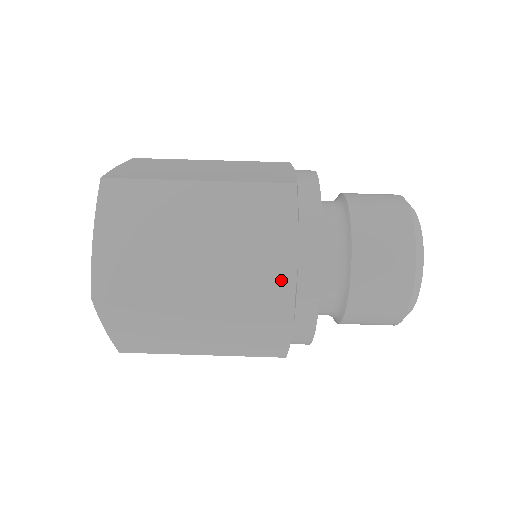
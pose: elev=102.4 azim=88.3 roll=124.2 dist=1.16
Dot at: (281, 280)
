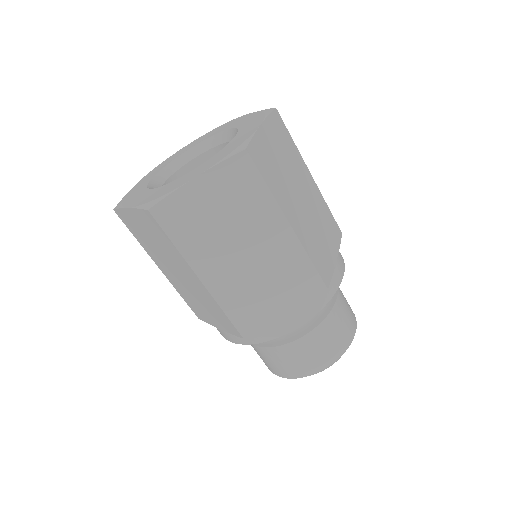
Dot at: (254, 322)
